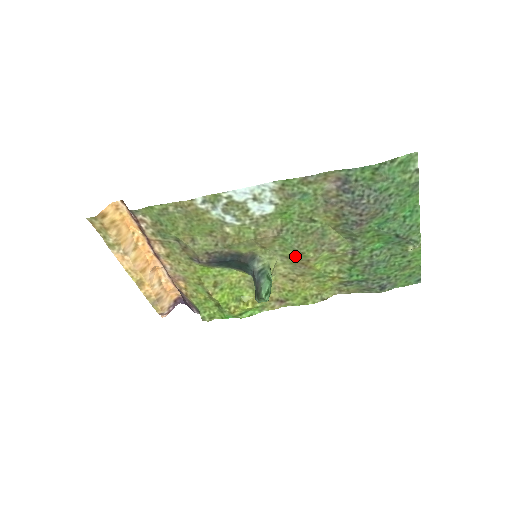
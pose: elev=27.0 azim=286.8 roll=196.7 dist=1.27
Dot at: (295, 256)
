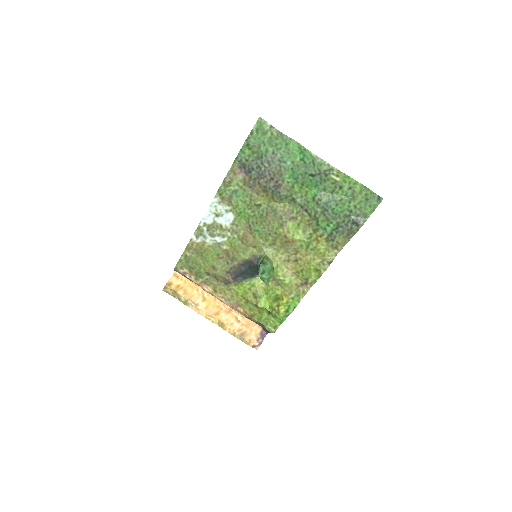
Dot at: (276, 239)
